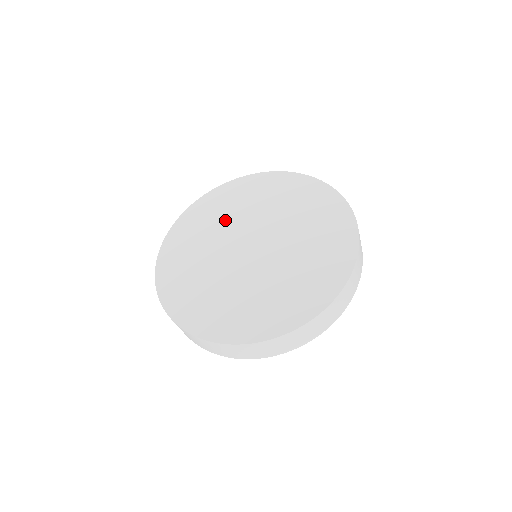
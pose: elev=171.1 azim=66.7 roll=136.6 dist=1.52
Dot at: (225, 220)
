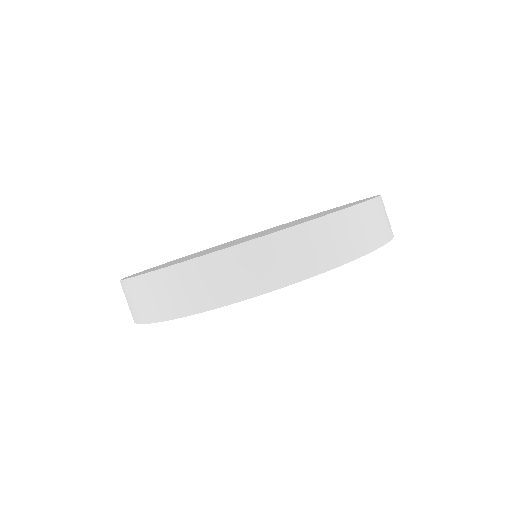
Dot at: occluded
